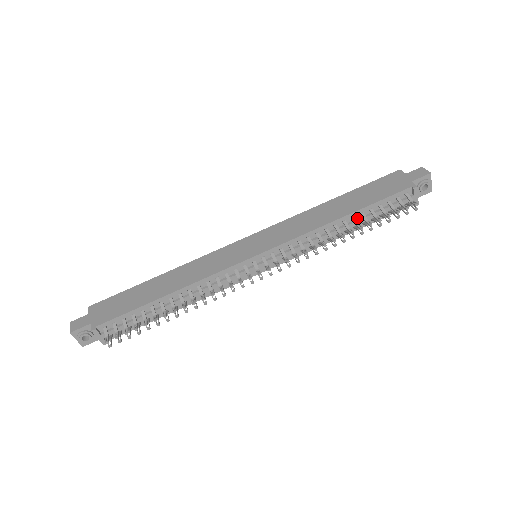
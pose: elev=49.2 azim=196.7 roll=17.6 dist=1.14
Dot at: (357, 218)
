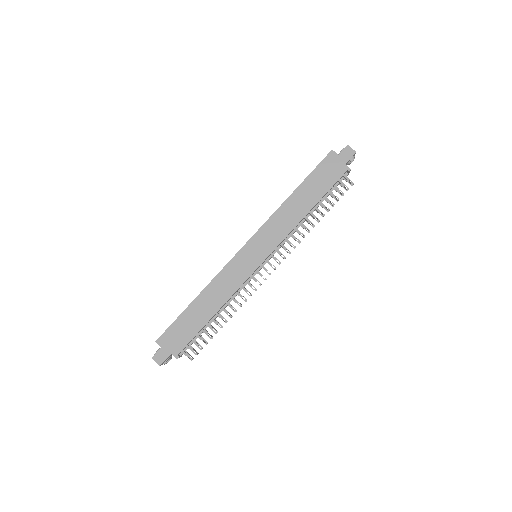
Dot at: (316, 205)
